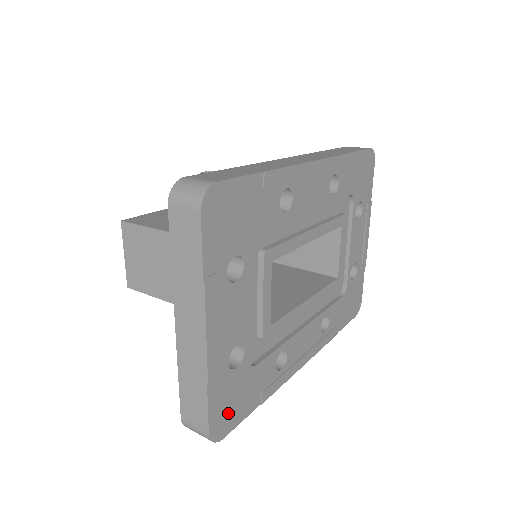
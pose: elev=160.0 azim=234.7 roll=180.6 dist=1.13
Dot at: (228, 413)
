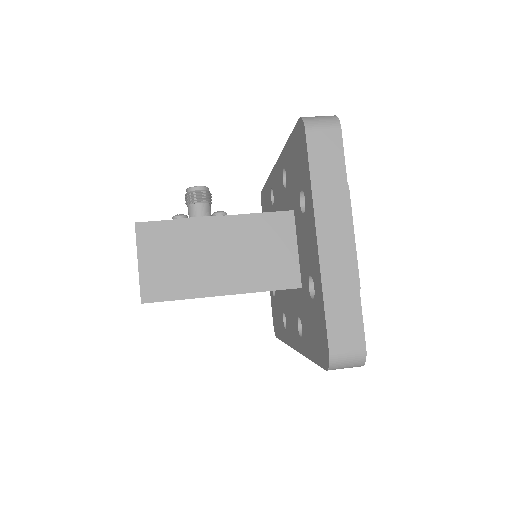
Dot at: occluded
